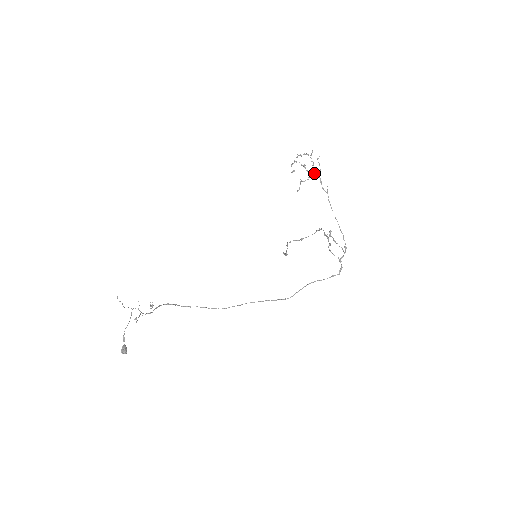
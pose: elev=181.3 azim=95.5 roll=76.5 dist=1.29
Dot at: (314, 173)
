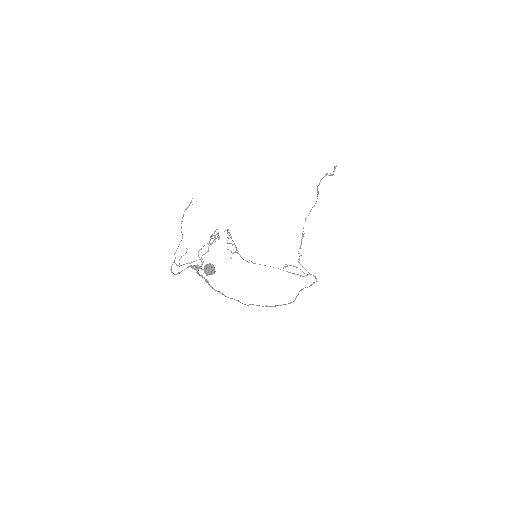
Dot at: occluded
